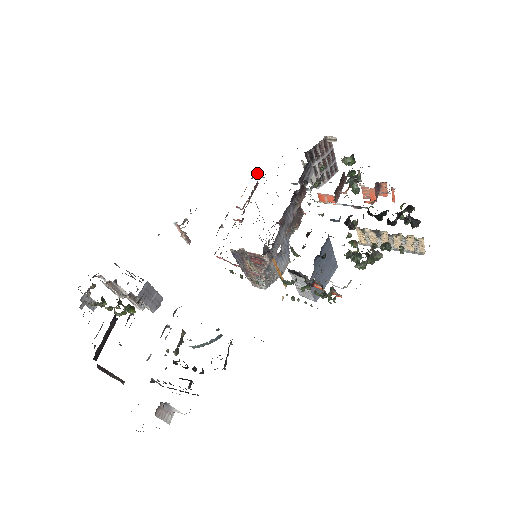
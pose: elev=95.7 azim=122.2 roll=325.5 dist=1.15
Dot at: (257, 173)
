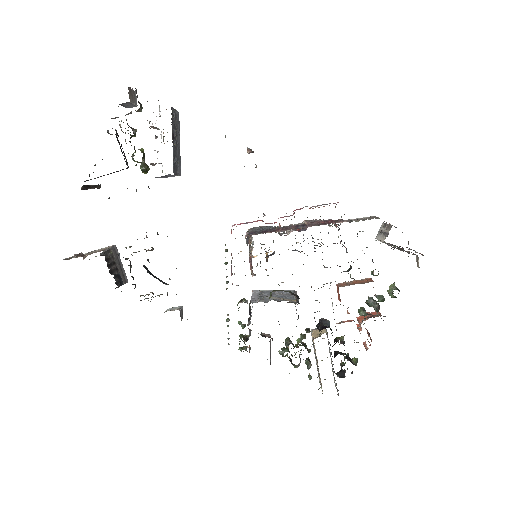
Dot at: occluded
